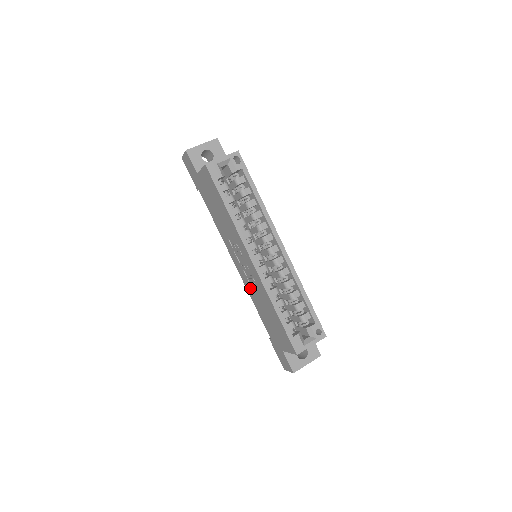
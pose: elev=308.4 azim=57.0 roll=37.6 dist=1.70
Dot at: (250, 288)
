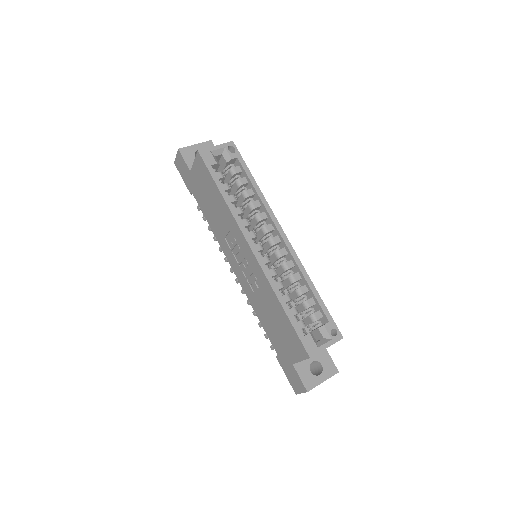
Dot at: (251, 292)
